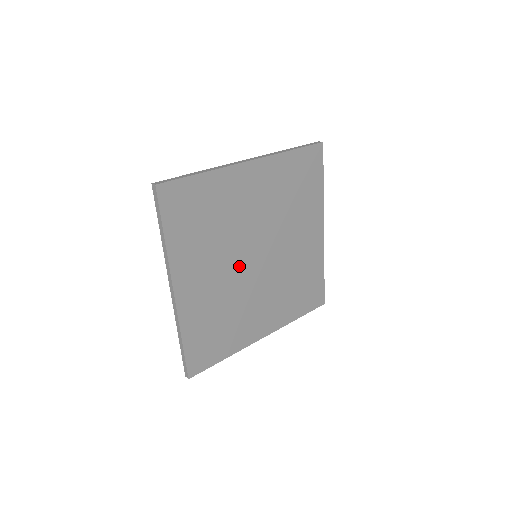
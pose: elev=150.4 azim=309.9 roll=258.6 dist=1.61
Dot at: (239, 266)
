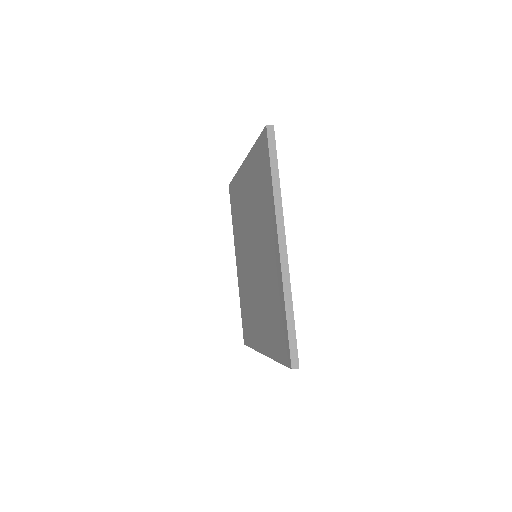
Dot at: occluded
